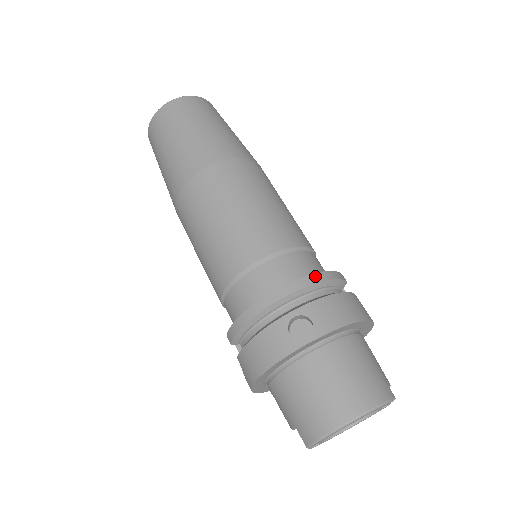
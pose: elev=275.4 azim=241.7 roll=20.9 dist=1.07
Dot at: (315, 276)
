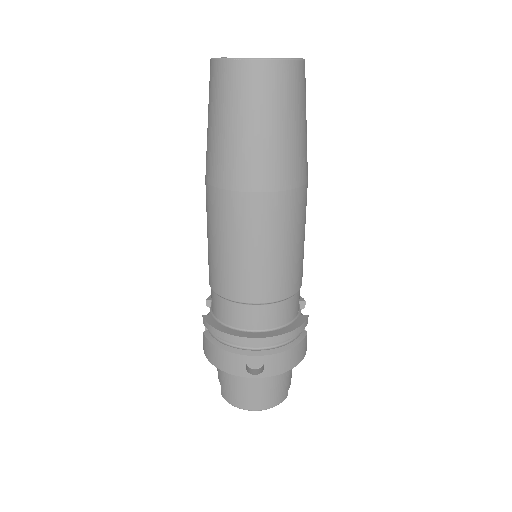
Dot at: (286, 335)
